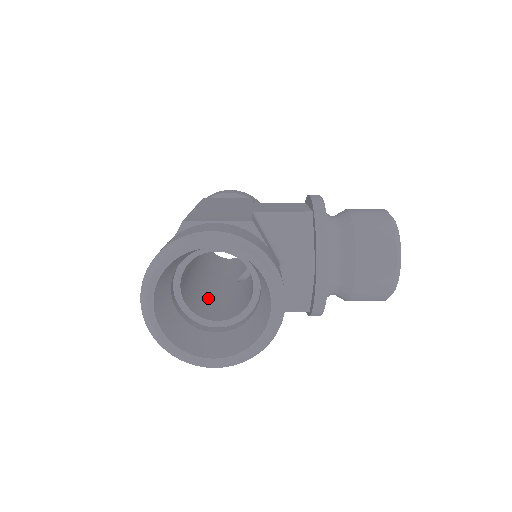
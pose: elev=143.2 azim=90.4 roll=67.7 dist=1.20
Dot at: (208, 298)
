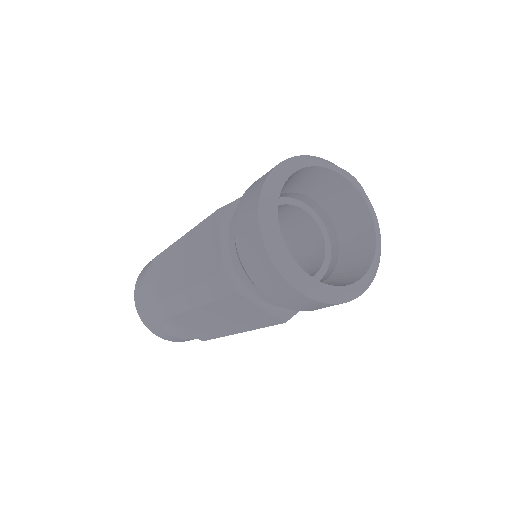
Dot at: occluded
